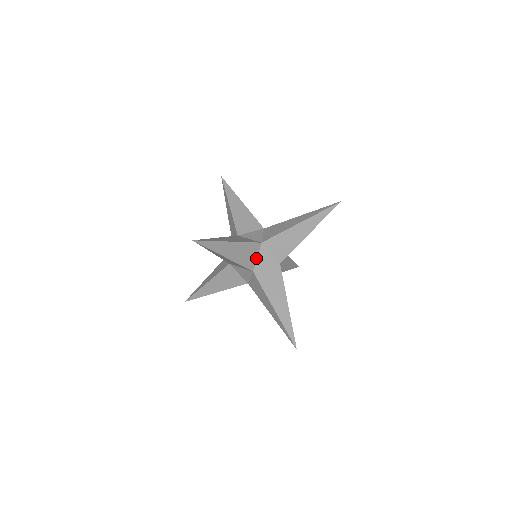
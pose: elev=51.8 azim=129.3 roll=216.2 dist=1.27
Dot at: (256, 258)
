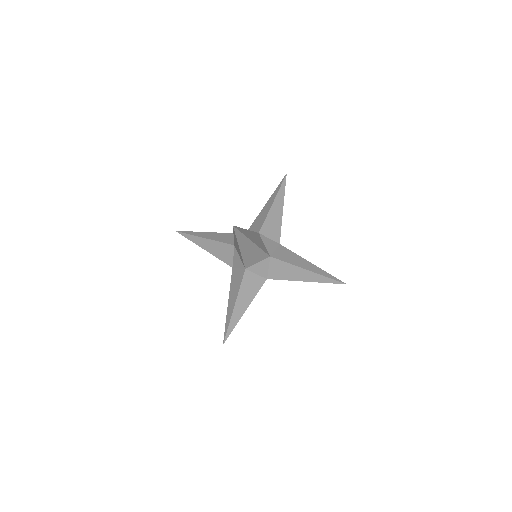
Dot at: occluded
